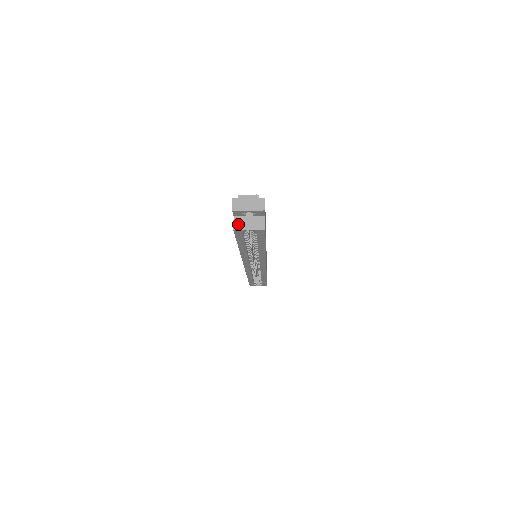
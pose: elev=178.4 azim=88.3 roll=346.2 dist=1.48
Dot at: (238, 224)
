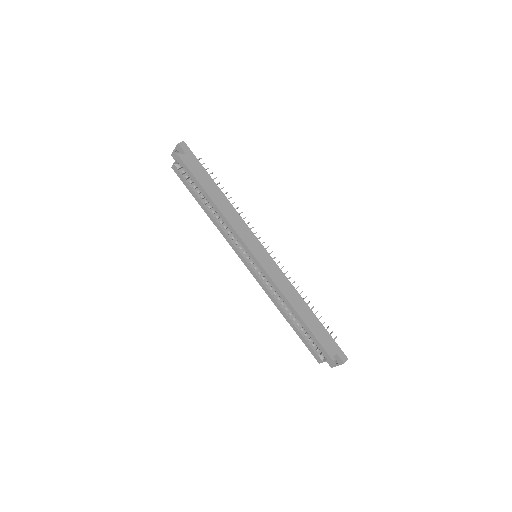
Dot at: occluded
